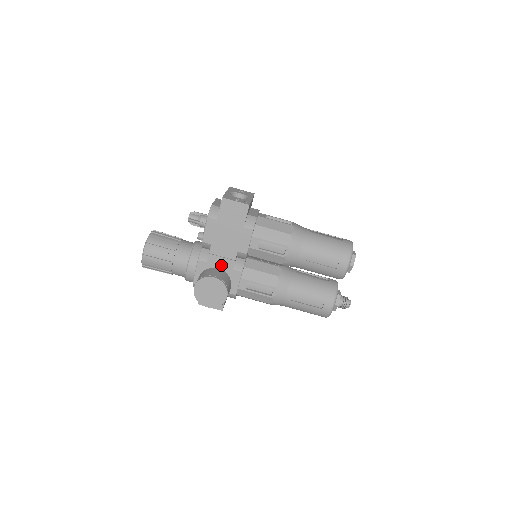
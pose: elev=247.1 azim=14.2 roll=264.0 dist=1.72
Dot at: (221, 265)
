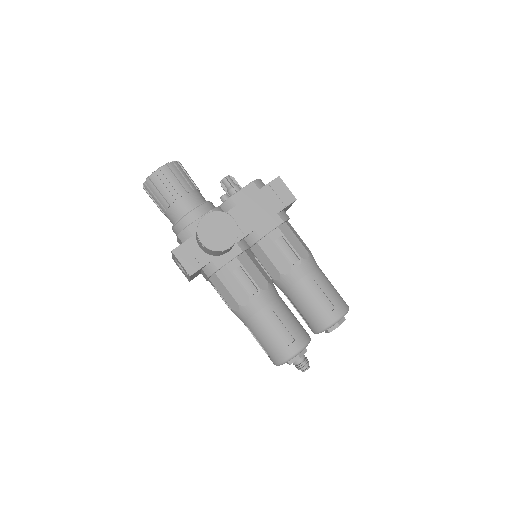
Dot at: occluded
